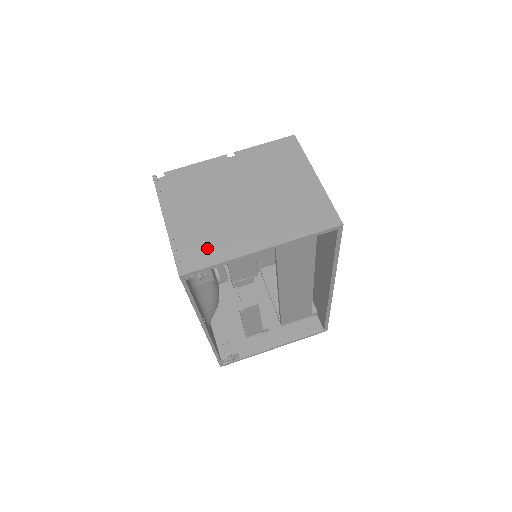
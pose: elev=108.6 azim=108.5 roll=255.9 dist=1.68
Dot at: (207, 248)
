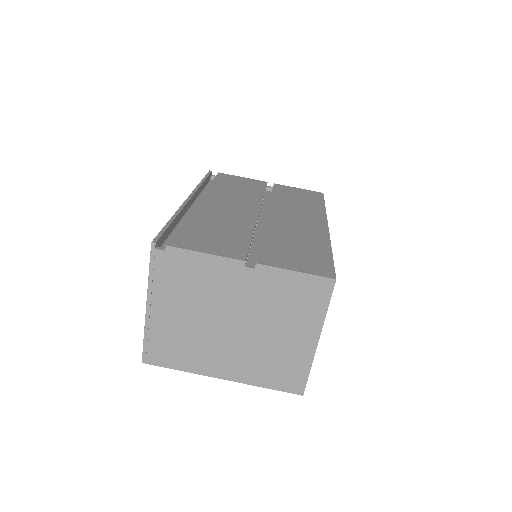
Dot at: (175, 353)
